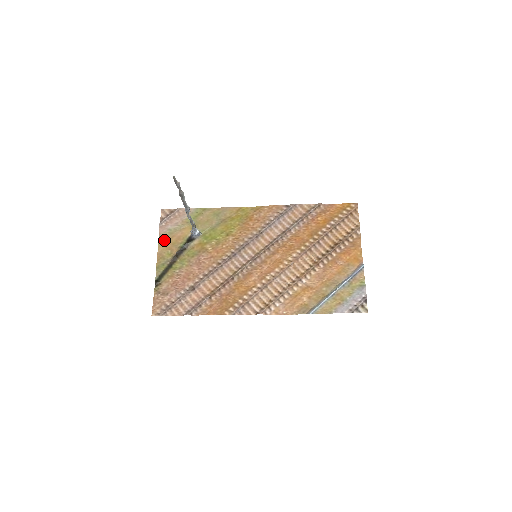
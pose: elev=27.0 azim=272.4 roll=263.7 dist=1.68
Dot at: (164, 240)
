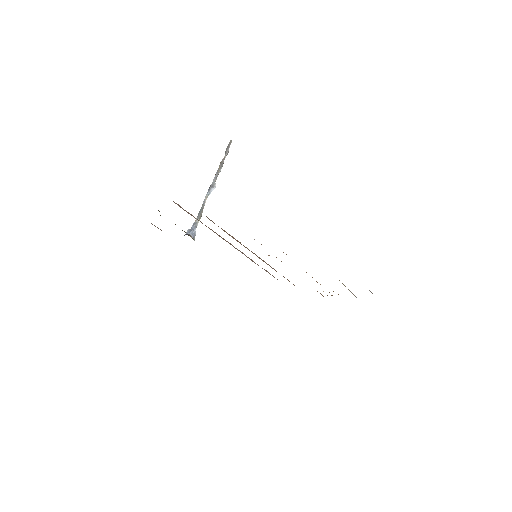
Dot at: occluded
